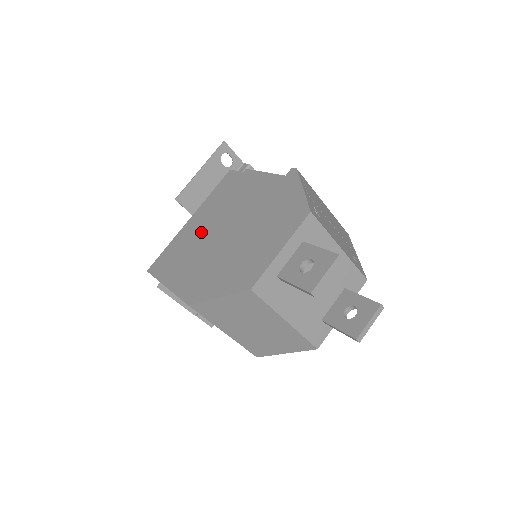
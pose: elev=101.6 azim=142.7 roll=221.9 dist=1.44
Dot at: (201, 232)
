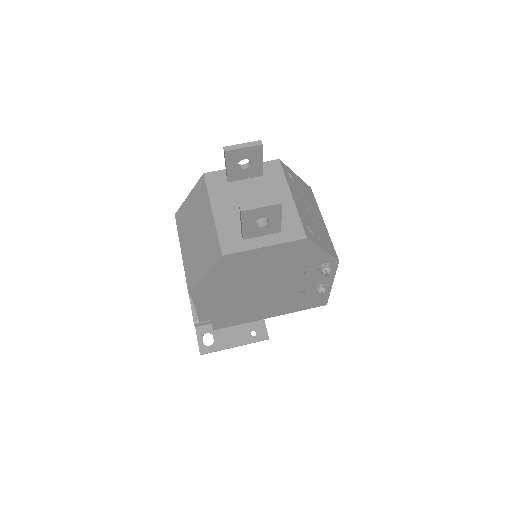
Dot at: occluded
